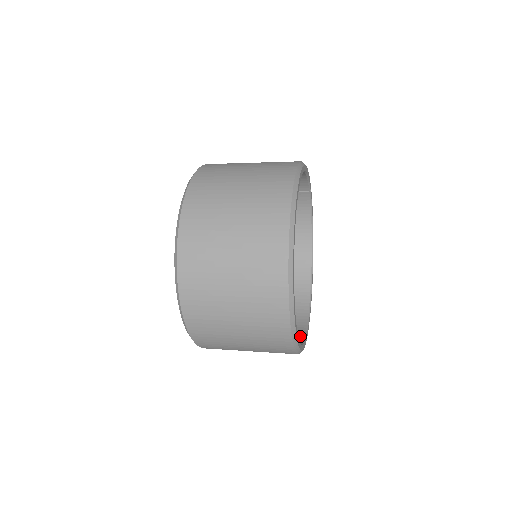
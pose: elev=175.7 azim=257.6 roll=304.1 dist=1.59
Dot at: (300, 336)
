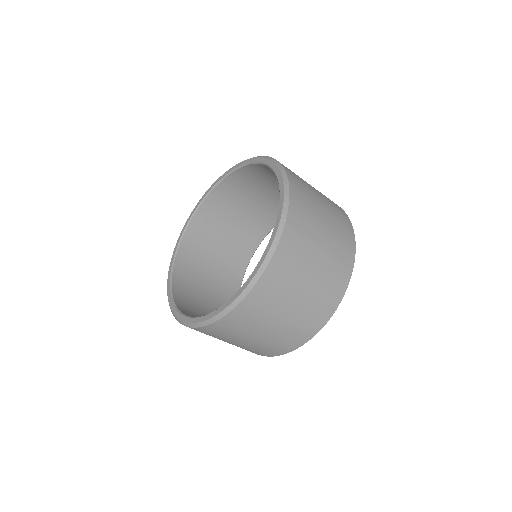
Dot at: occluded
